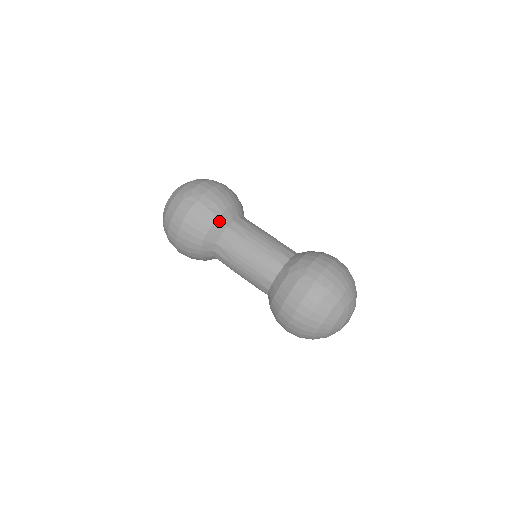
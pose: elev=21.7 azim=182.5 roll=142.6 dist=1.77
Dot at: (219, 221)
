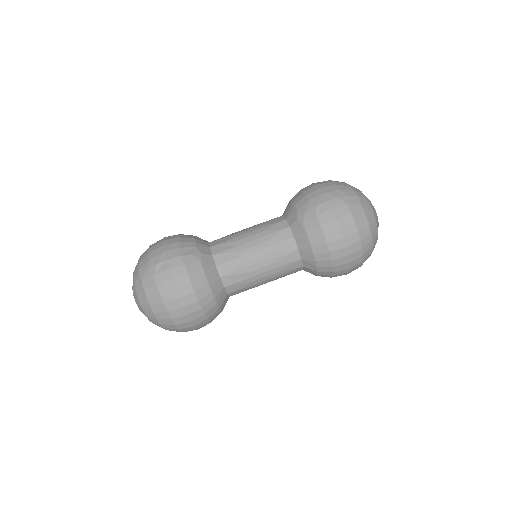
Dot at: (202, 256)
